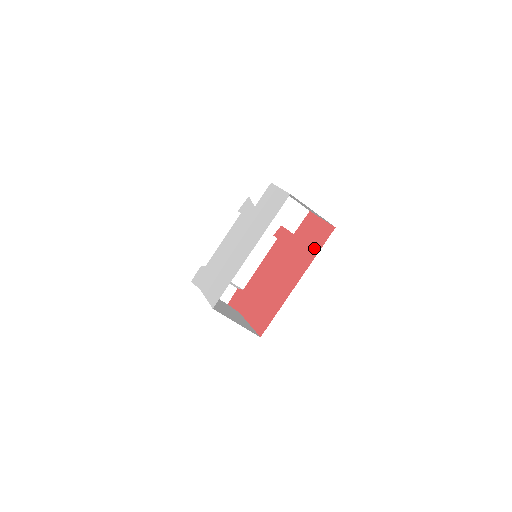
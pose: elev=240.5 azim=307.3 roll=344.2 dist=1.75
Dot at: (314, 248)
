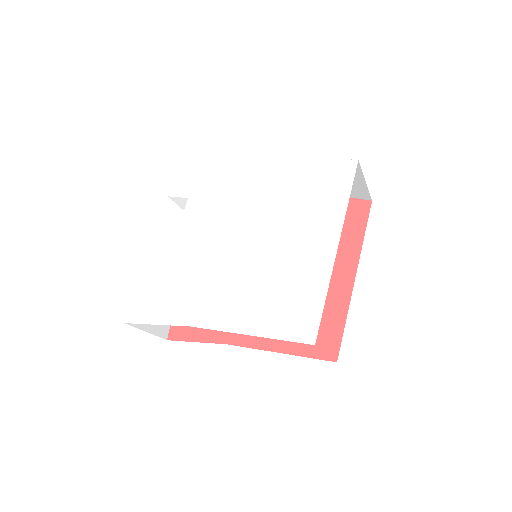
Dot at: (348, 230)
